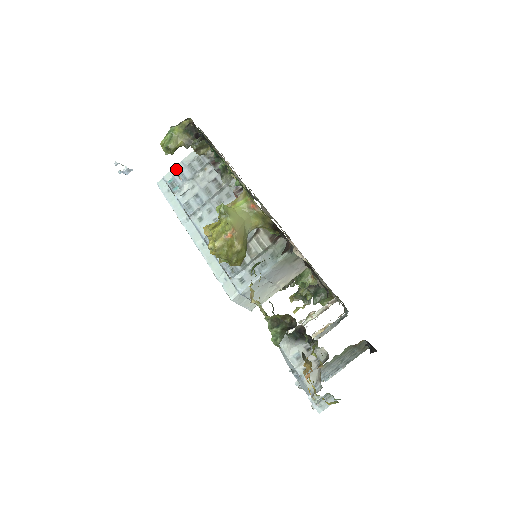
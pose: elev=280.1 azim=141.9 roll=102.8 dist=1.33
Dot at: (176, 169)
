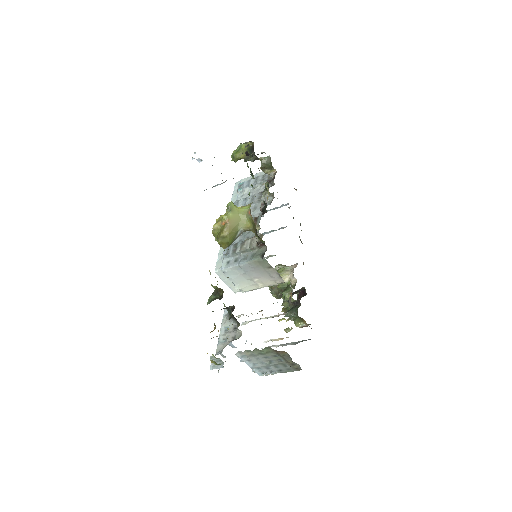
Dot at: (250, 178)
